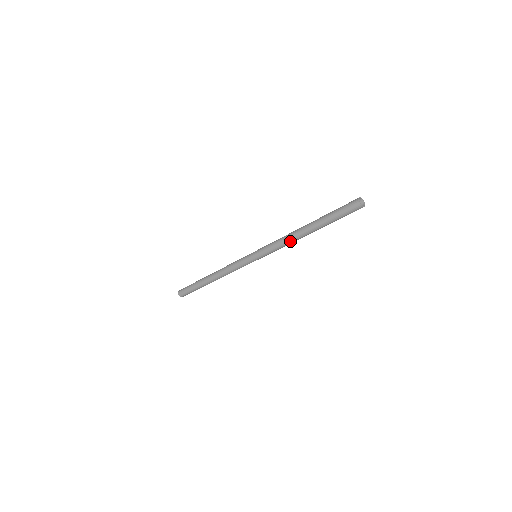
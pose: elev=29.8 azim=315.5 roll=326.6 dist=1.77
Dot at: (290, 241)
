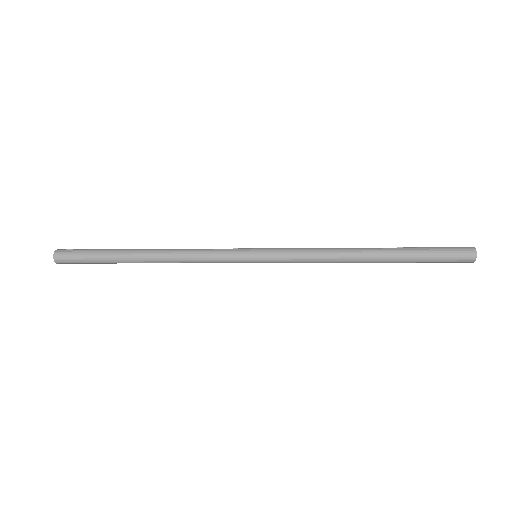
Dot at: (336, 260)
